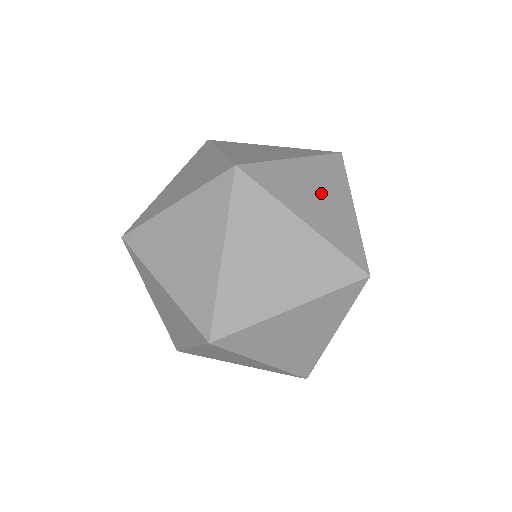
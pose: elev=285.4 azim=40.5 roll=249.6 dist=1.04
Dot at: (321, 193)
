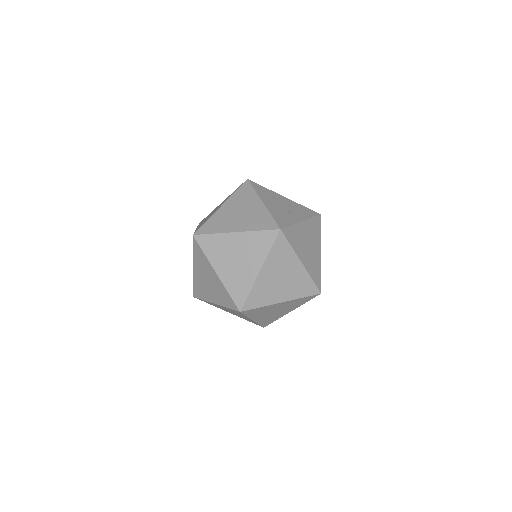
Dot at: (286, 207)
